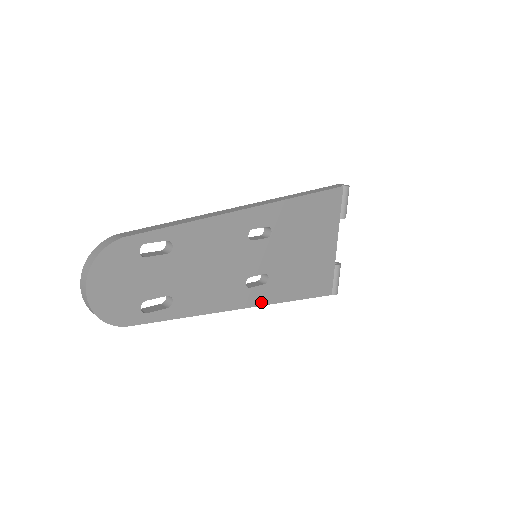
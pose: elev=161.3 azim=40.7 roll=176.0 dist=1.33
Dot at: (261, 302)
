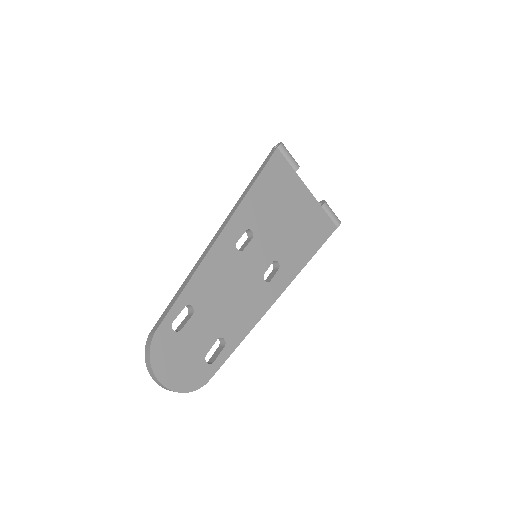
Dot at: (287, 282)
